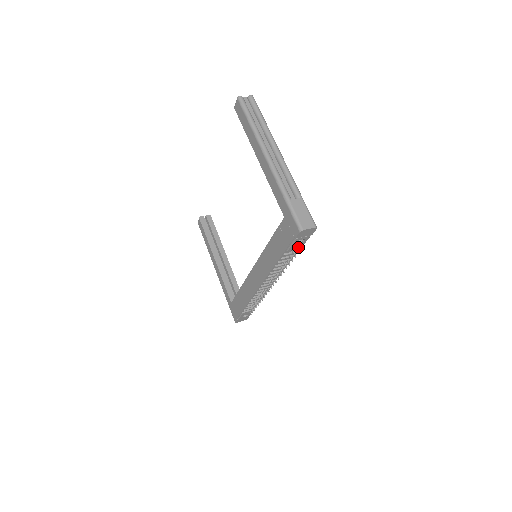
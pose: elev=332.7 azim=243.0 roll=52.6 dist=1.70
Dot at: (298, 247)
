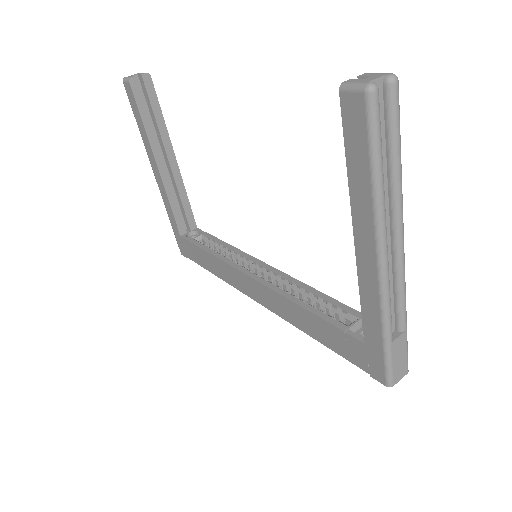
Dot at: occluded
